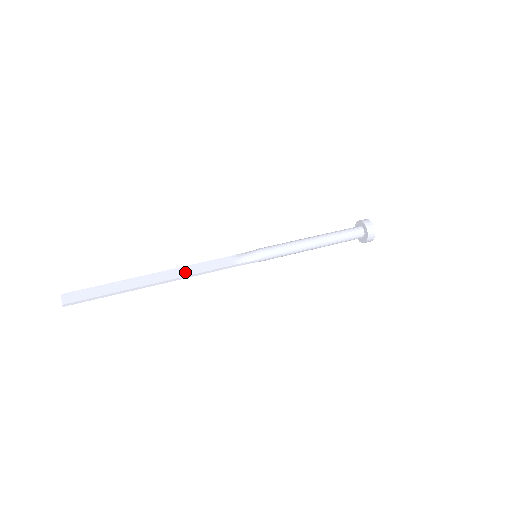
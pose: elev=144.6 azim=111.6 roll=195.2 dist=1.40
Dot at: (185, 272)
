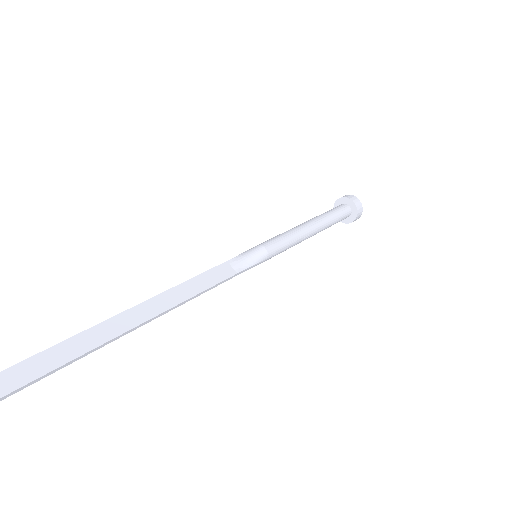
Dot at: (180, 295)
